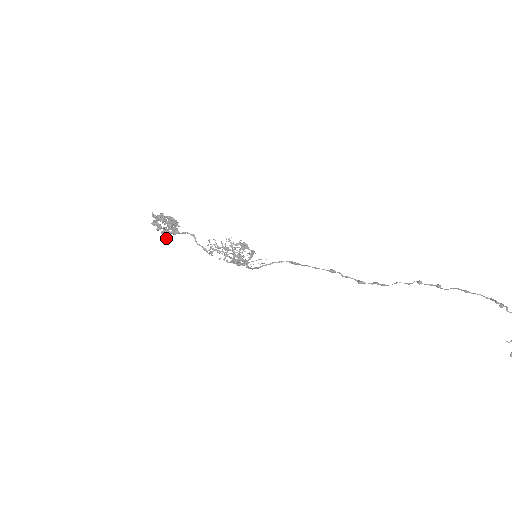
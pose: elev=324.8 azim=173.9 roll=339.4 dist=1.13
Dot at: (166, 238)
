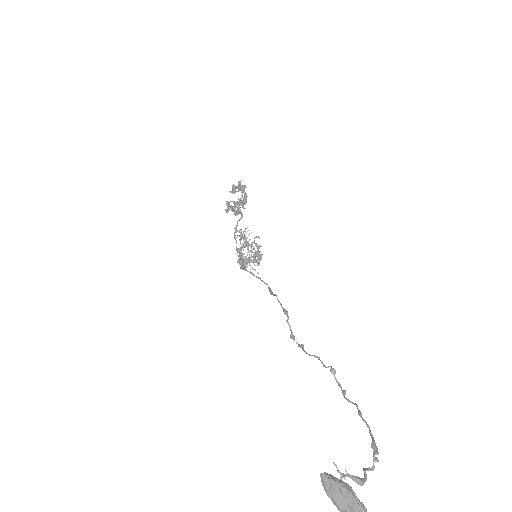
Dot at: (228, 207)
